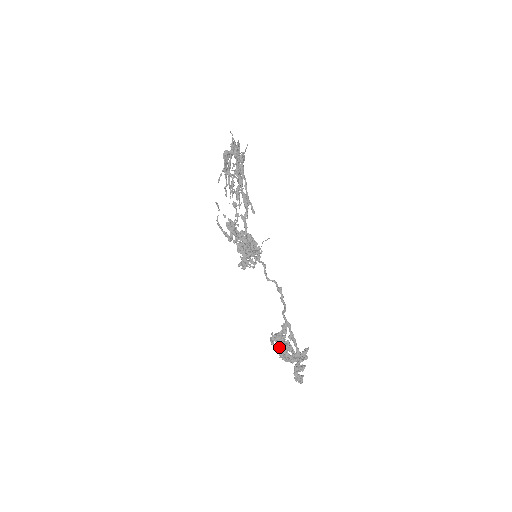
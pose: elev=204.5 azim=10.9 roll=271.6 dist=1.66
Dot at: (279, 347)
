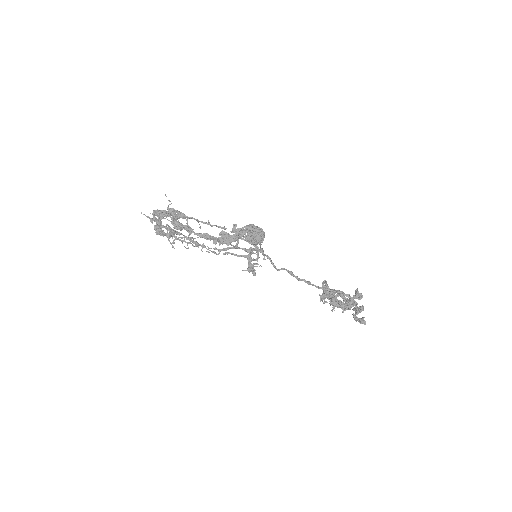
Dot at: occluded
